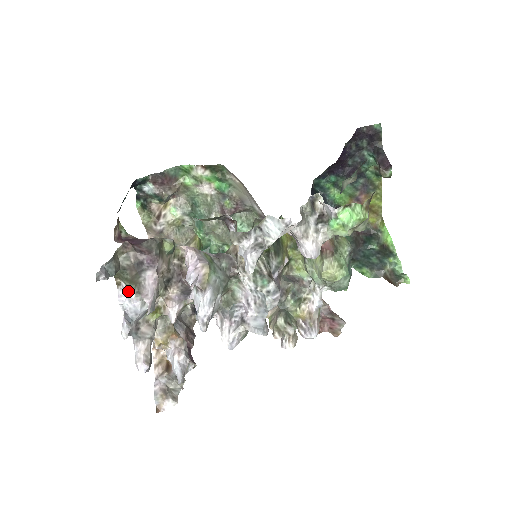
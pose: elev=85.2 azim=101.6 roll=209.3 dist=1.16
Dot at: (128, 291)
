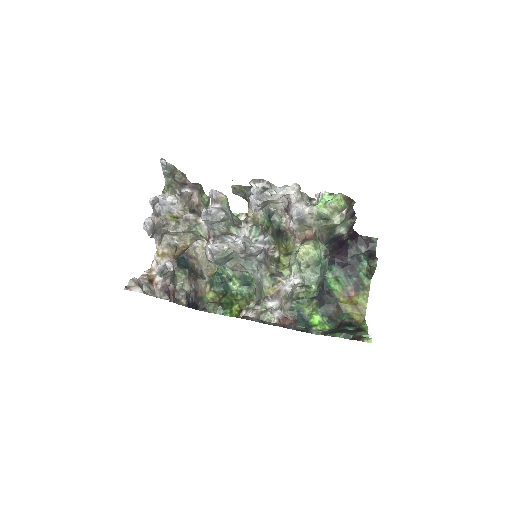
Dot at: (167, 195)
